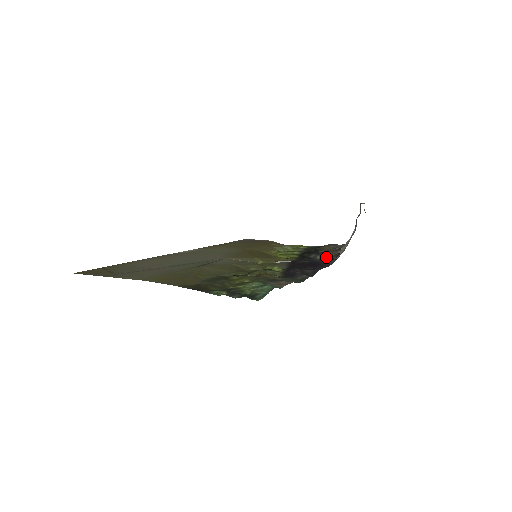
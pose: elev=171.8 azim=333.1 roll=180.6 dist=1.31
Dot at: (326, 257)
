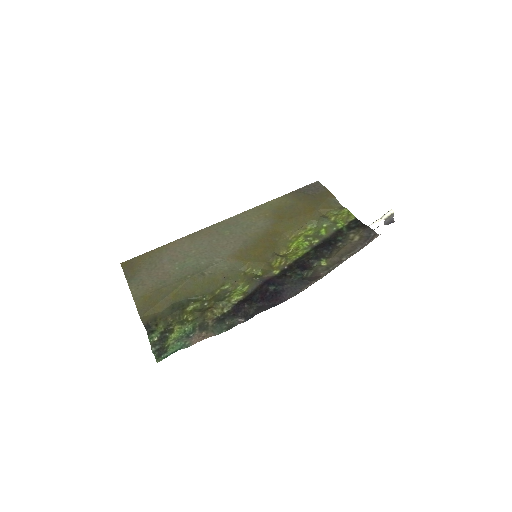
Dot at: (317, 270)
